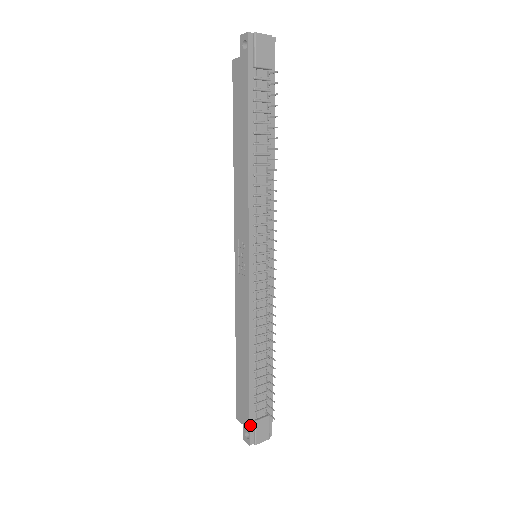
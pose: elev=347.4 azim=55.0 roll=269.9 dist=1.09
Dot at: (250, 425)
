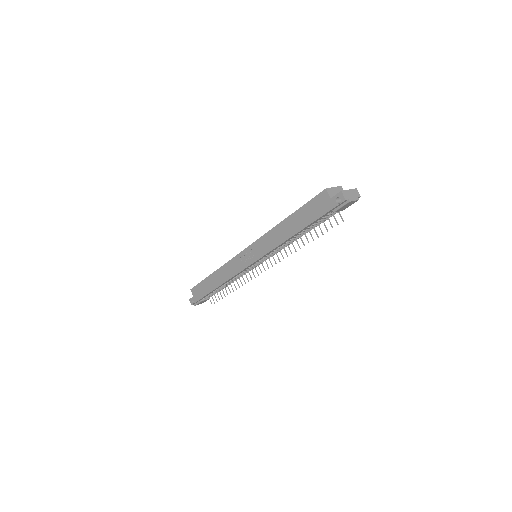
Dot at: (198, 301)
